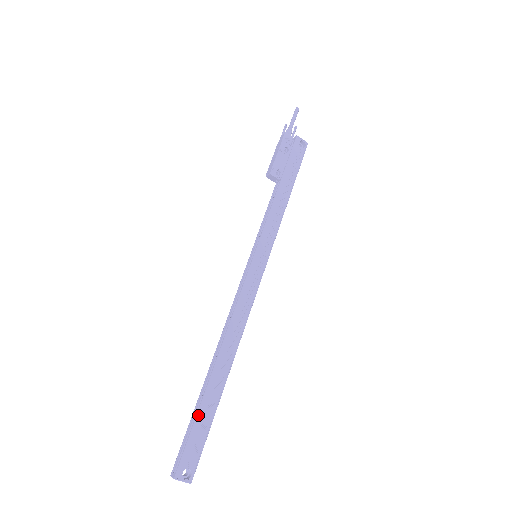
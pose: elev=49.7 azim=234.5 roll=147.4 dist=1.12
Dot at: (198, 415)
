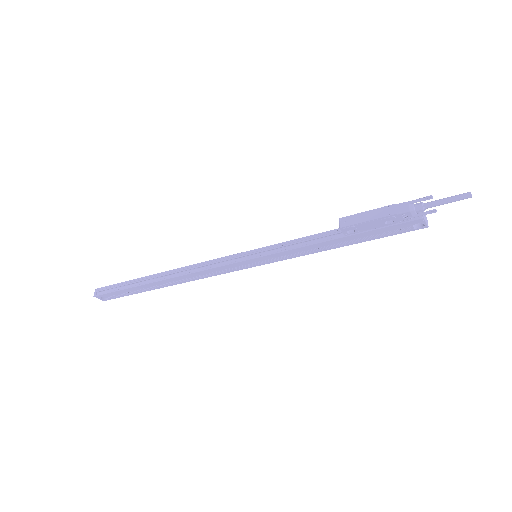
Dot at: (128, 289)
